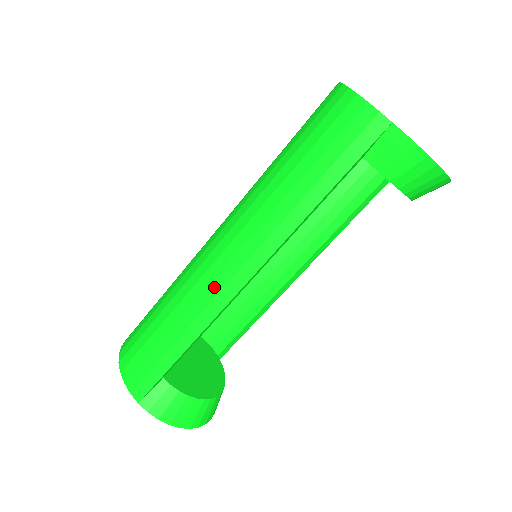
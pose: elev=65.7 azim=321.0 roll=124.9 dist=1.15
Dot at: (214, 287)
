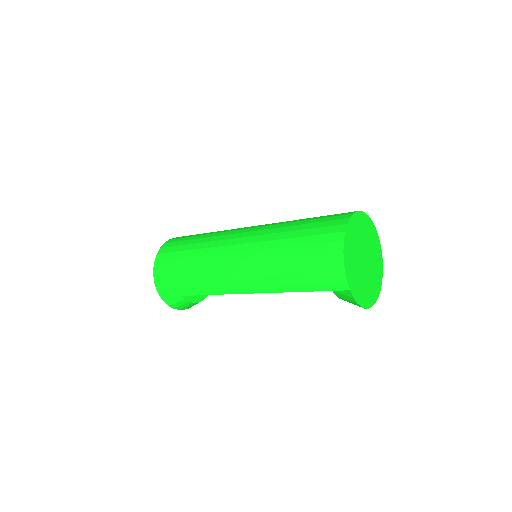
Dot at: (222, 283)
